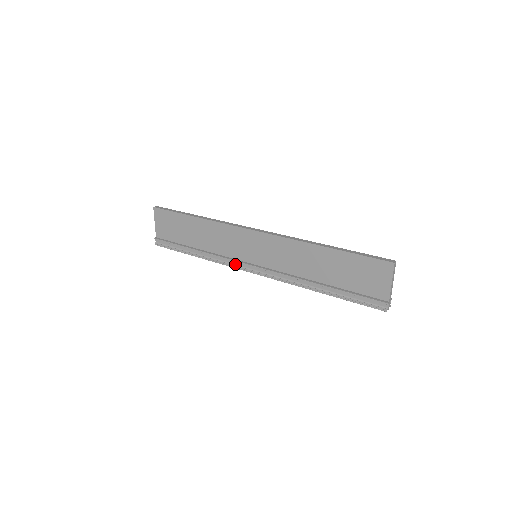
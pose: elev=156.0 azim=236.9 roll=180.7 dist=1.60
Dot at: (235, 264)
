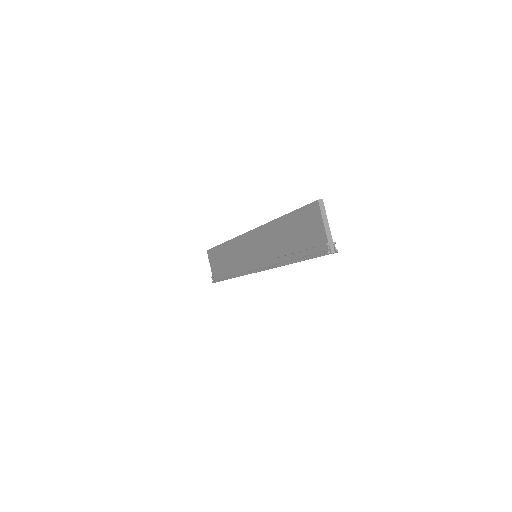
Dot at: (247, 271)
